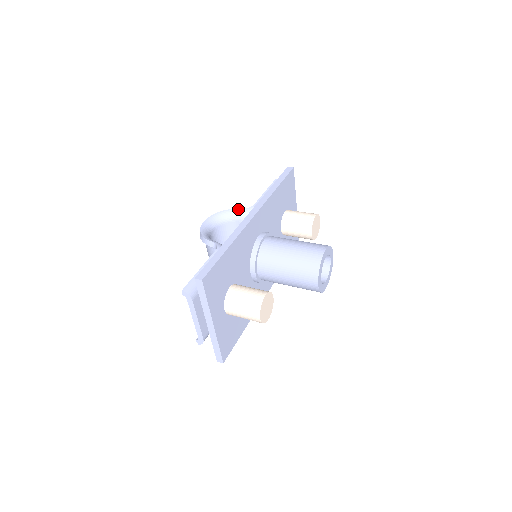
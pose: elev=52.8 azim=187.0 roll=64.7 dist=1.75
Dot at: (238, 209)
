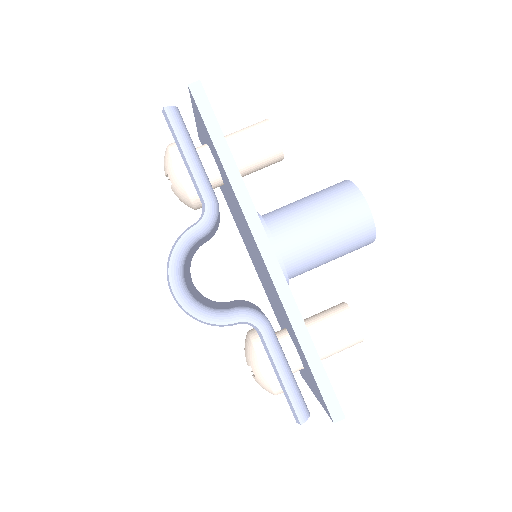
Dot at: (192, 229)
